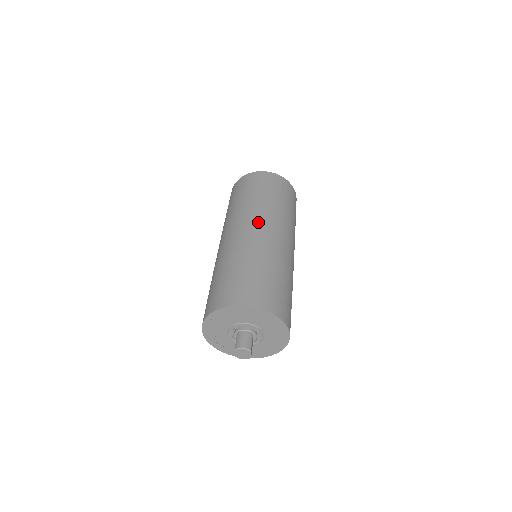
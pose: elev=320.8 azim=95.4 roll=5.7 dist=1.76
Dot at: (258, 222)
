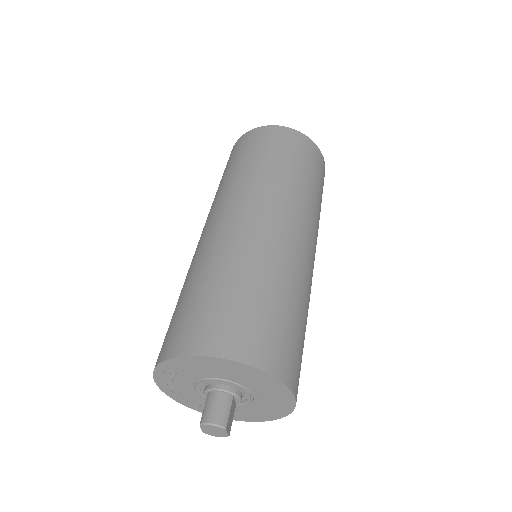
Dot at: (254, 205)
